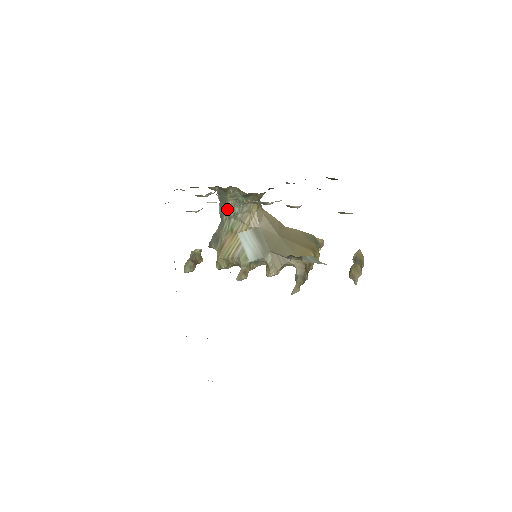
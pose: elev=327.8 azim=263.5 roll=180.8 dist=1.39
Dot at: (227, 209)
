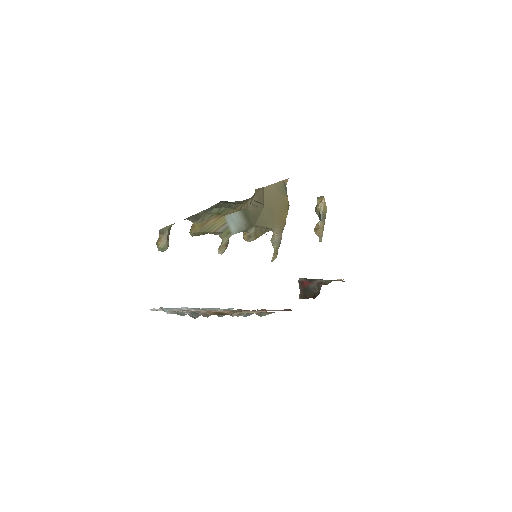
Dot at: (223, 205)
